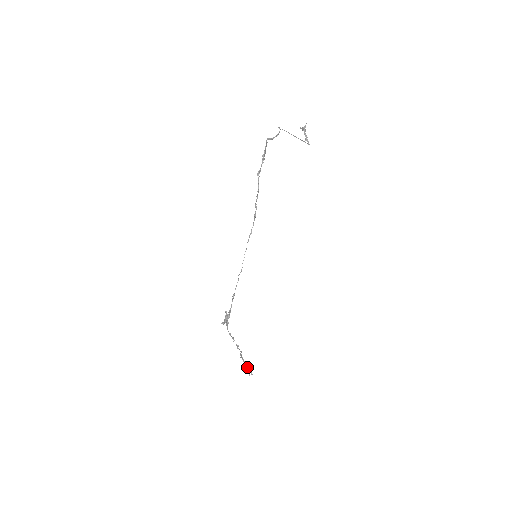
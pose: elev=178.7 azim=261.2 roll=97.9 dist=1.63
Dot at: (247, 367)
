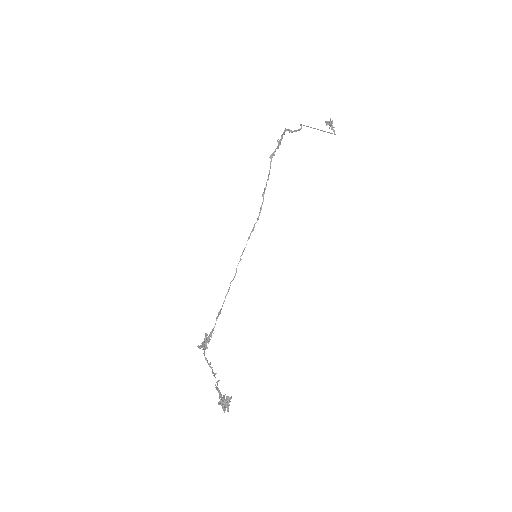
Dot at: (223, 399)
